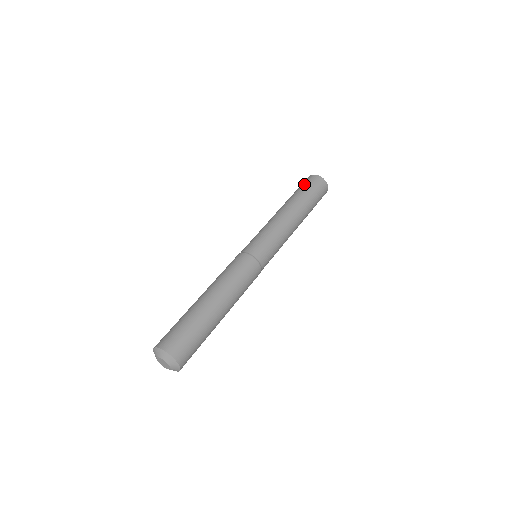
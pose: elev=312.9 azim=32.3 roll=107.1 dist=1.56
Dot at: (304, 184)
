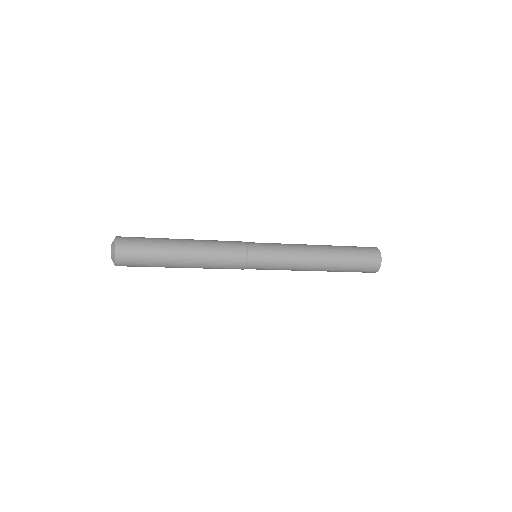
Dot at: occluded
